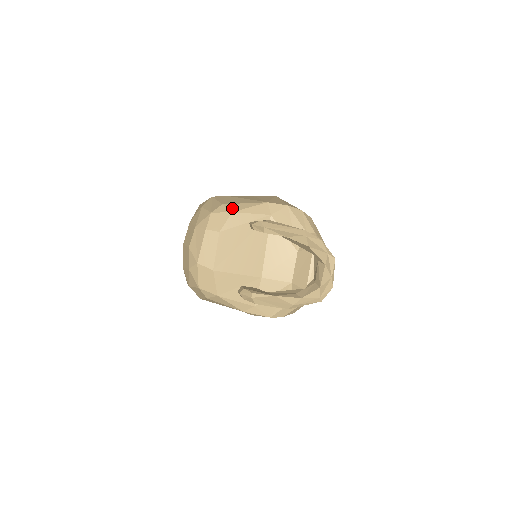
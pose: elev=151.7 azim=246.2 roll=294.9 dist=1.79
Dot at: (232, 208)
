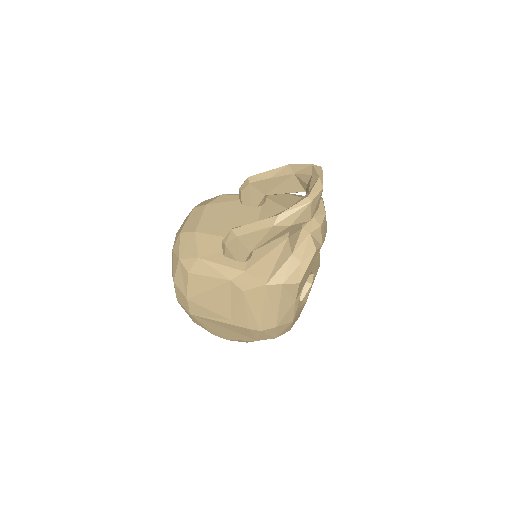
Dot at: occluded
